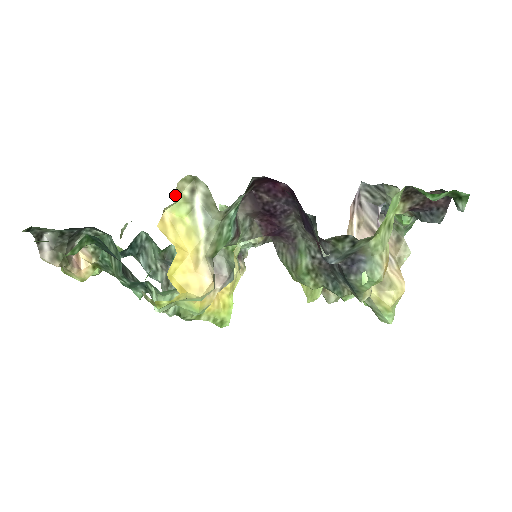
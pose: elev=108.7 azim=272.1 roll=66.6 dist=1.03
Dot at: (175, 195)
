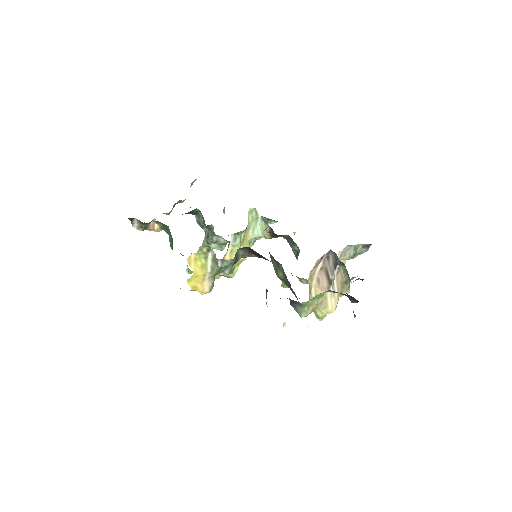
Dot at: (198, 250)
